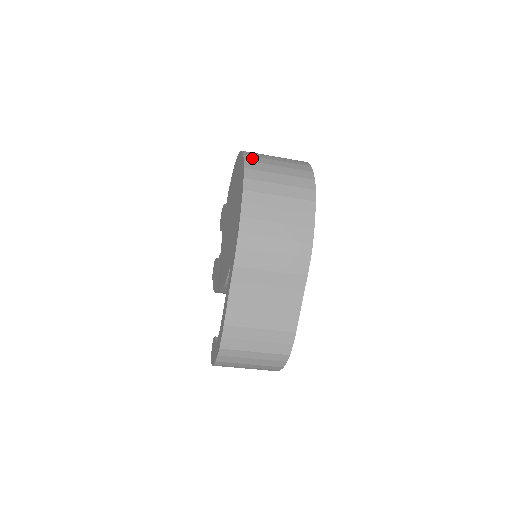
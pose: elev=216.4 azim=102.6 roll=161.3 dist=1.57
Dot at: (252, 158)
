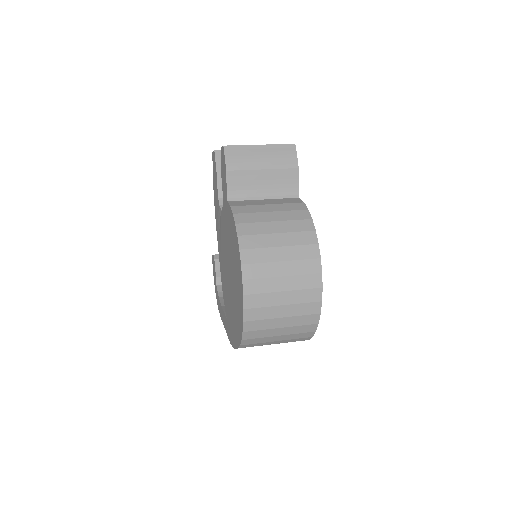
Dot at: (253, 325)
